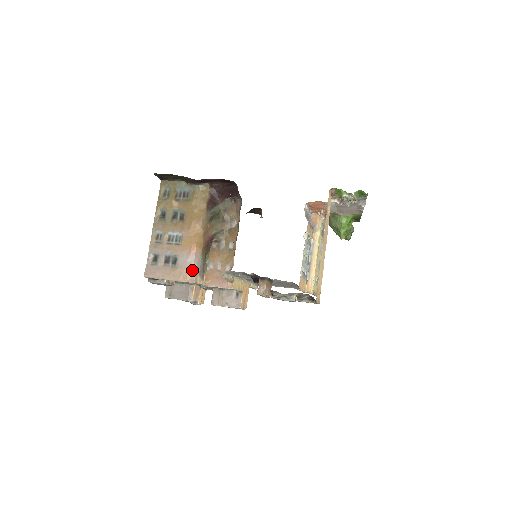
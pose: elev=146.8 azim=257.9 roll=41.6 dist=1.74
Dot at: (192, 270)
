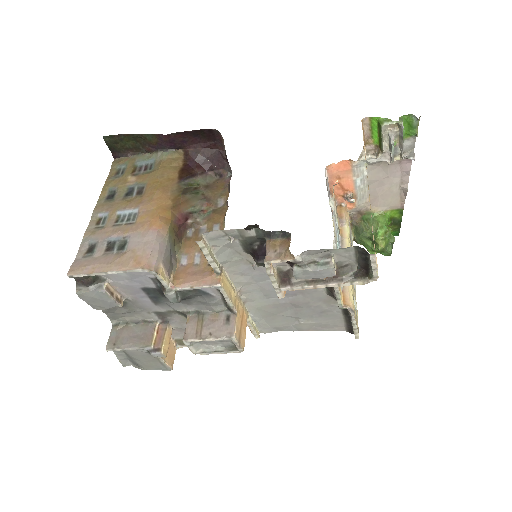
Dot at: (151, 252)
